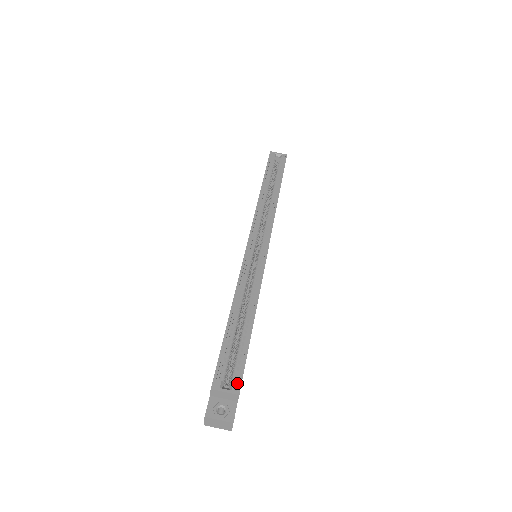
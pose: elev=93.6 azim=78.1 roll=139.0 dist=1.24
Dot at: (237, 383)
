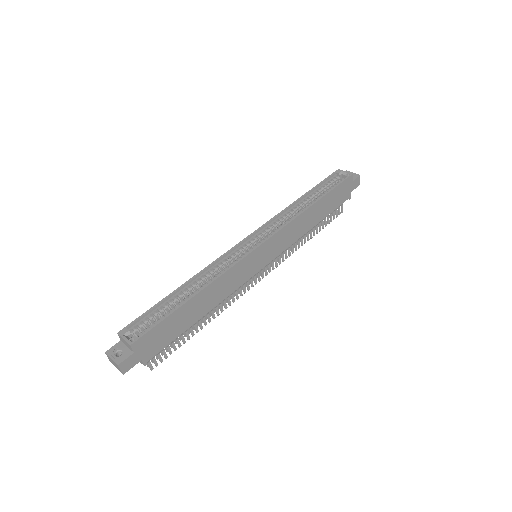
Dot at: (138, 337)
